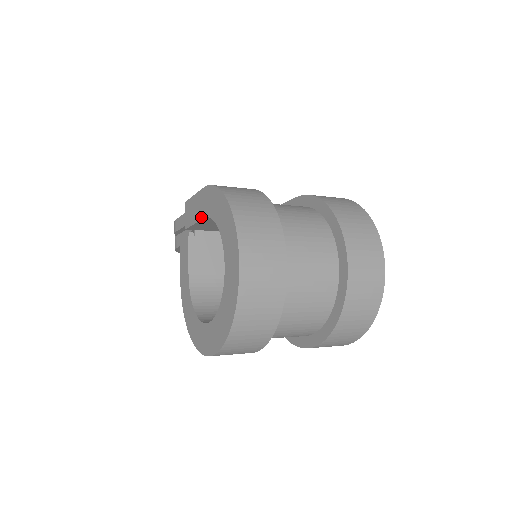
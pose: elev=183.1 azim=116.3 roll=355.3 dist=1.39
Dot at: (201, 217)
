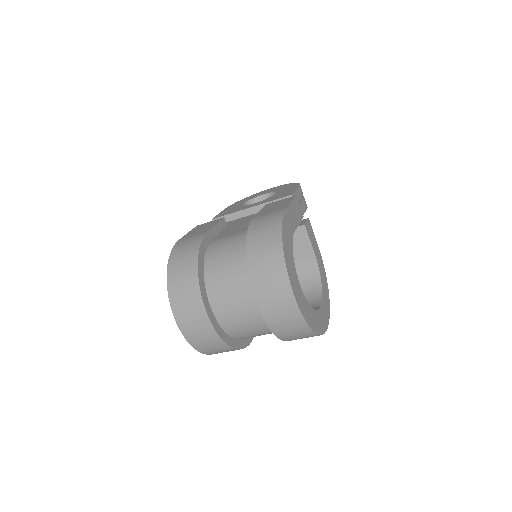
Dot at: occluded
